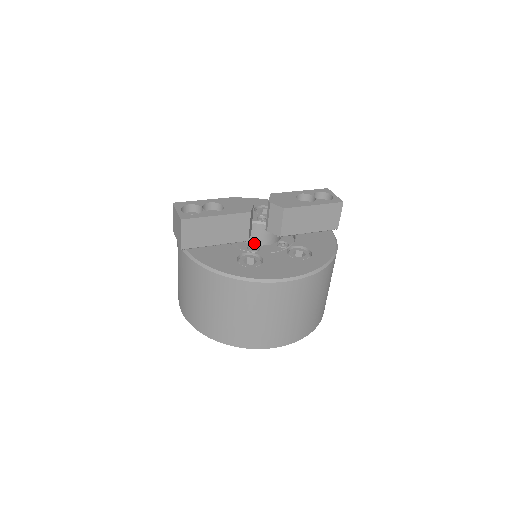
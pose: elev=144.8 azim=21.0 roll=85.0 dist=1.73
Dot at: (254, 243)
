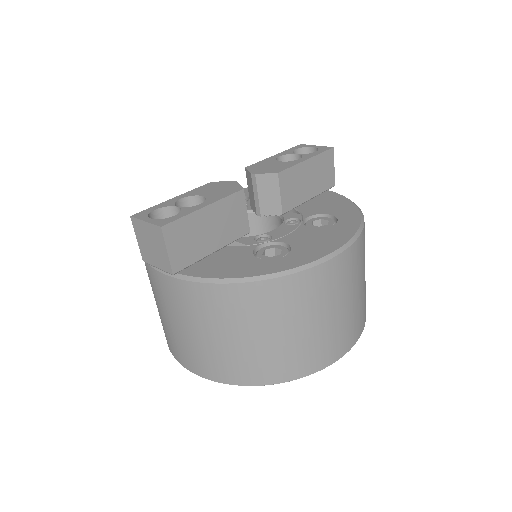
Dot at: occluded
